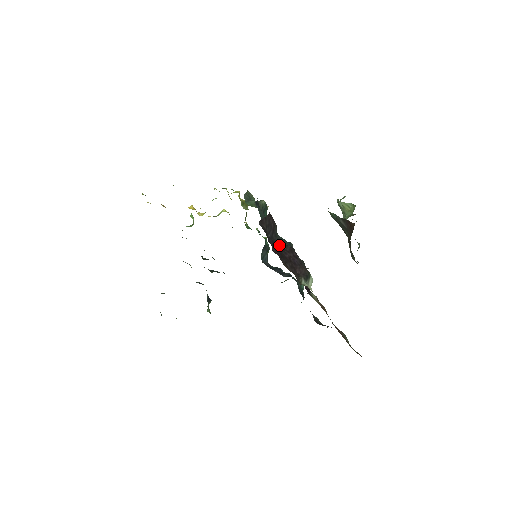
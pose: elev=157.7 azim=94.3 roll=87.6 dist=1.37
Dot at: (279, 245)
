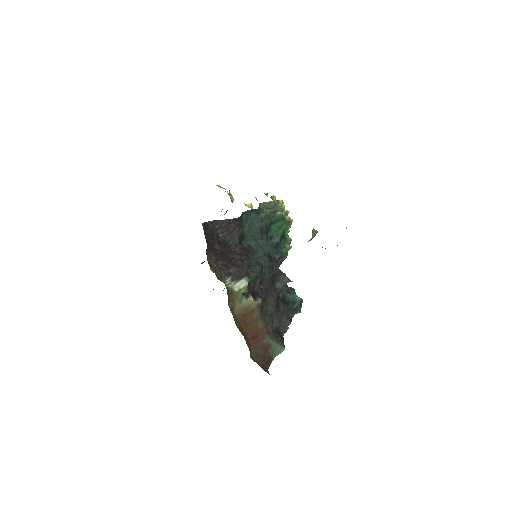
Dot at: (232, 246)
